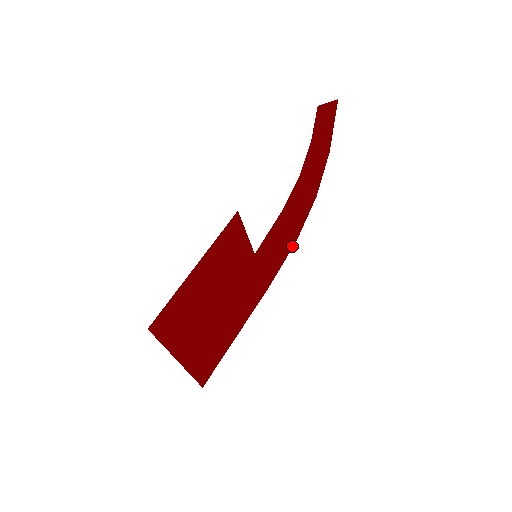
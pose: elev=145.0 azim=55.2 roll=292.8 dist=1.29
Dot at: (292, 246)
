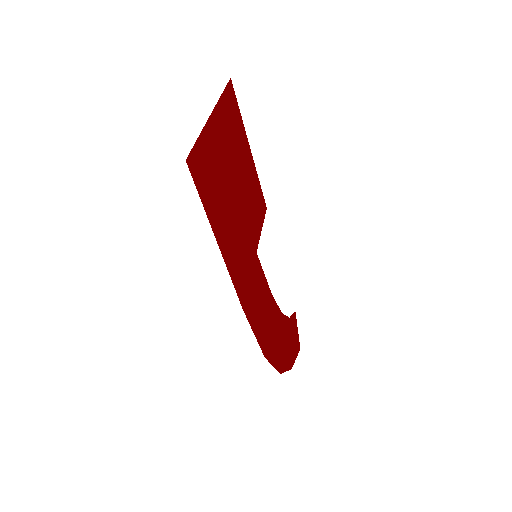
Dot at: (262, 349)
